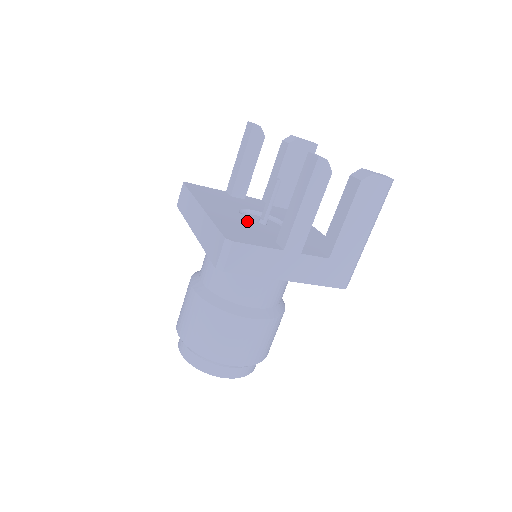
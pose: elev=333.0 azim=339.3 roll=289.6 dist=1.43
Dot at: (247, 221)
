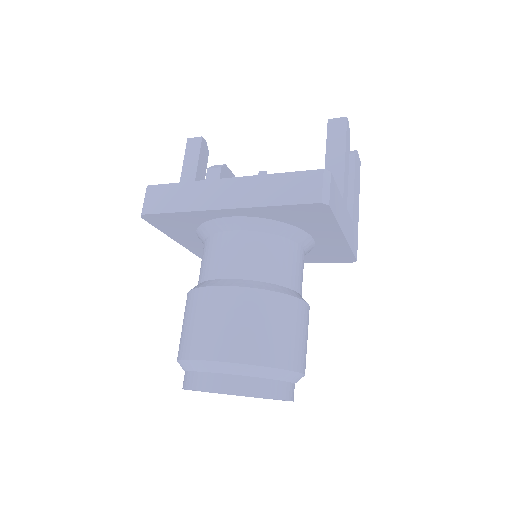
Dot at: occluded
